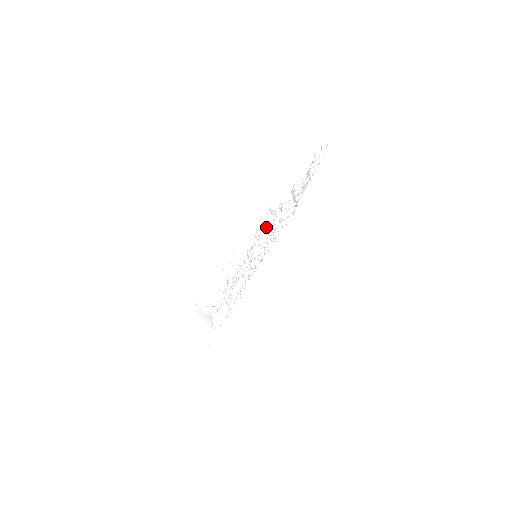
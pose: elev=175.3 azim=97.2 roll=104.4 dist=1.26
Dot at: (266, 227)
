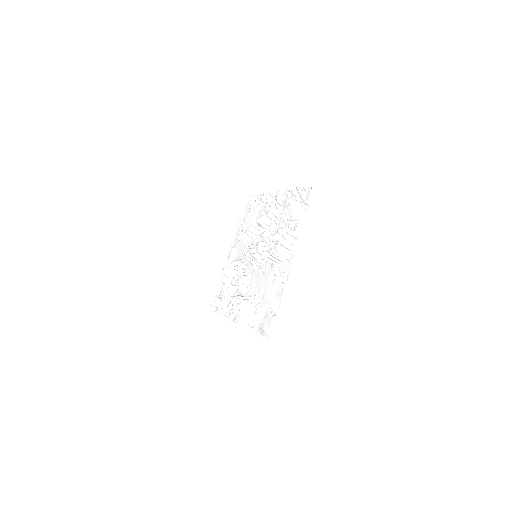
Dot at: (274, 203)
